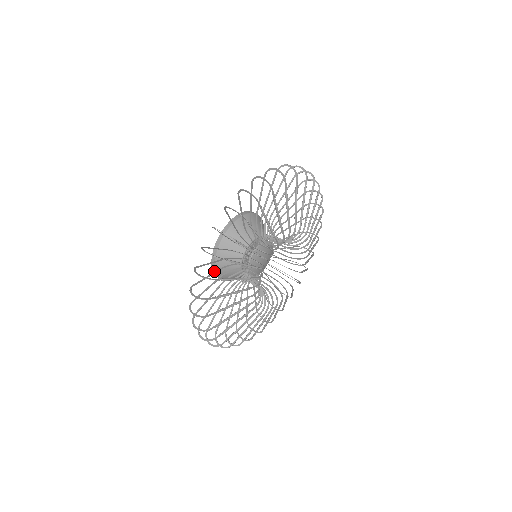
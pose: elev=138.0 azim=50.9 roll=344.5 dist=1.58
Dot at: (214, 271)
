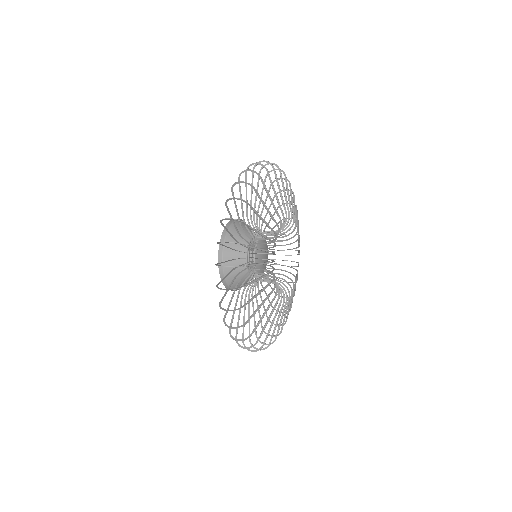
Dot at: occluded
